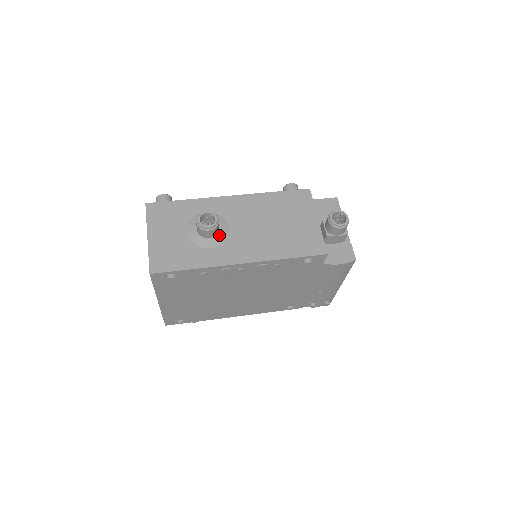
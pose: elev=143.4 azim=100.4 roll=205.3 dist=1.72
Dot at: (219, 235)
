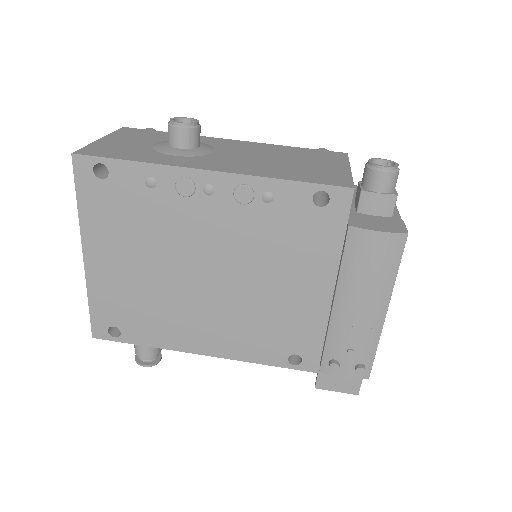
Dot at: (195, 150)
